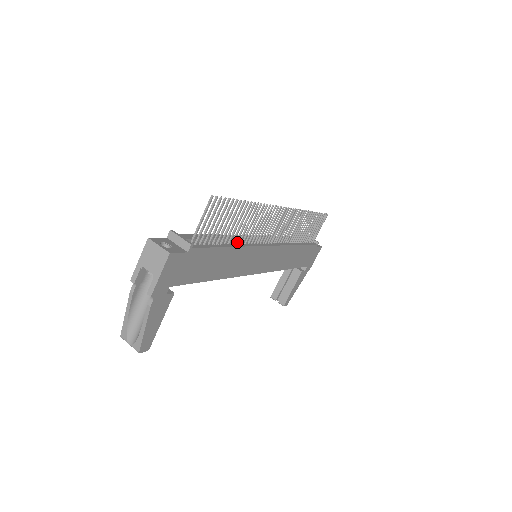
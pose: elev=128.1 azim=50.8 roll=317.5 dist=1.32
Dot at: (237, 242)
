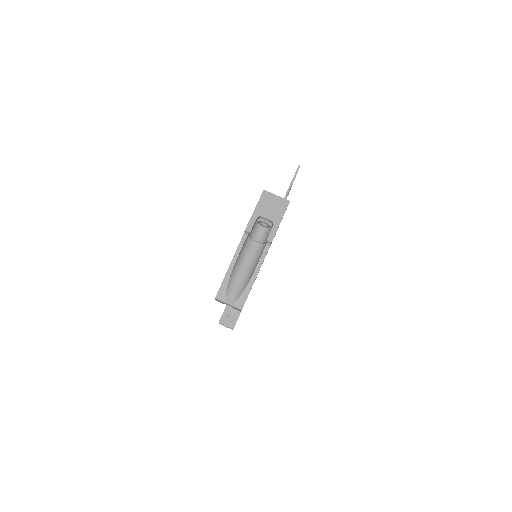
Dot at: occluded
